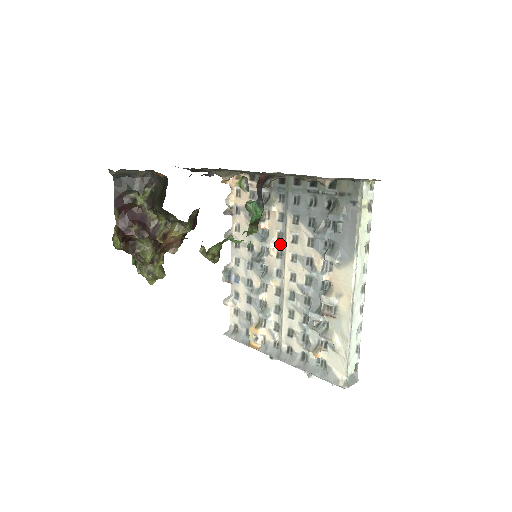
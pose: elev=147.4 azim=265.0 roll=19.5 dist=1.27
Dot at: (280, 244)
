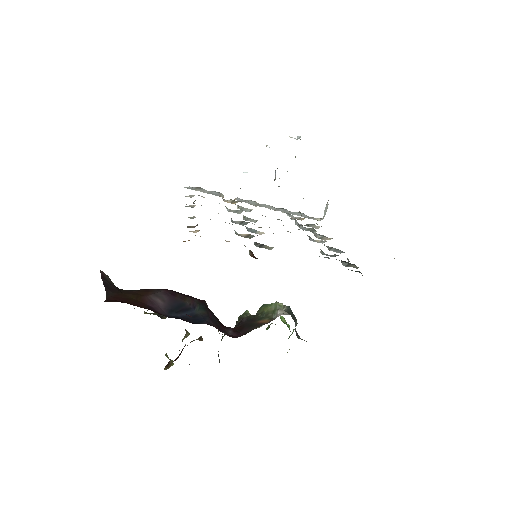
Dot at: (273, 233)
